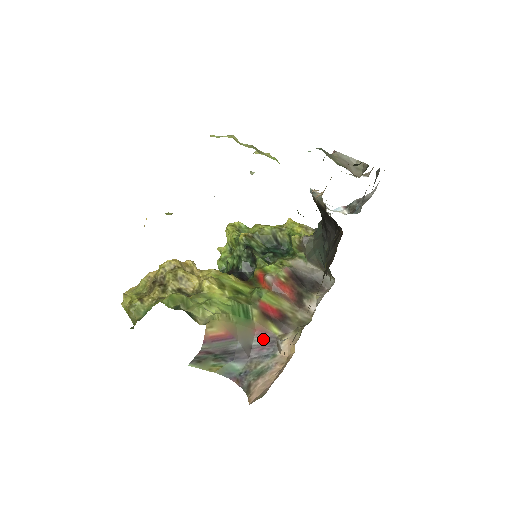
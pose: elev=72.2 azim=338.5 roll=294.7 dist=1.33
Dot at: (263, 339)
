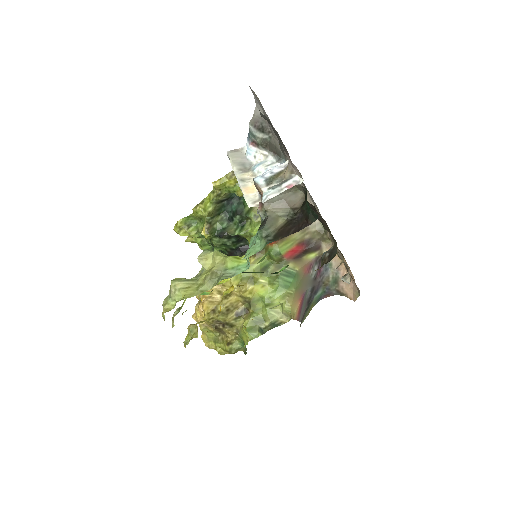
Dot at: (314, 268)
